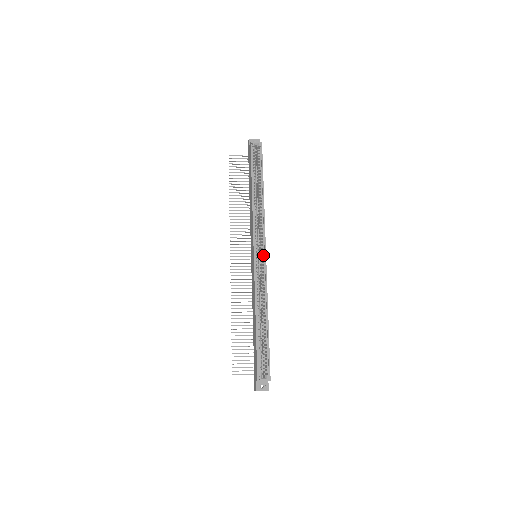
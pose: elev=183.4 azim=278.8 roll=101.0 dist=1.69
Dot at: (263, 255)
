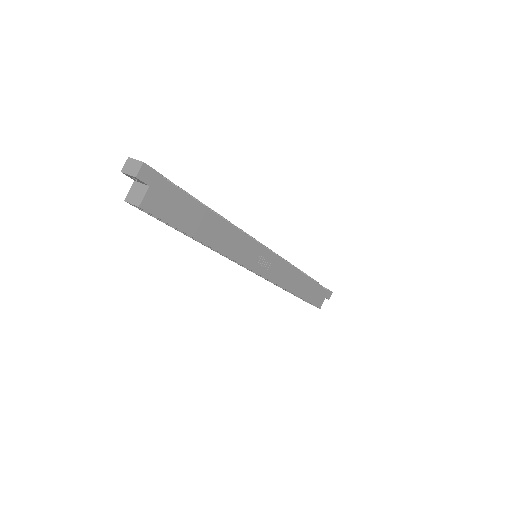
Dot at: (257, 271)
